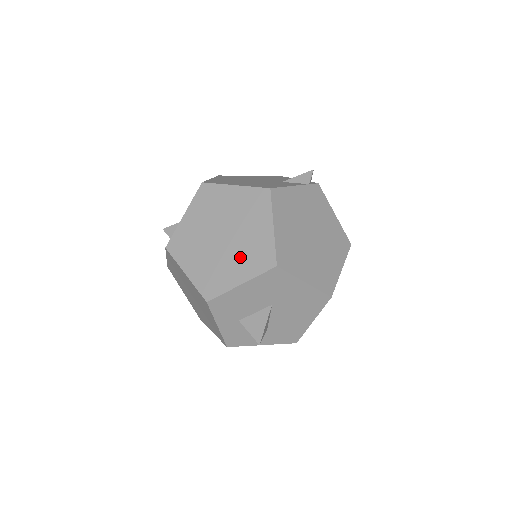
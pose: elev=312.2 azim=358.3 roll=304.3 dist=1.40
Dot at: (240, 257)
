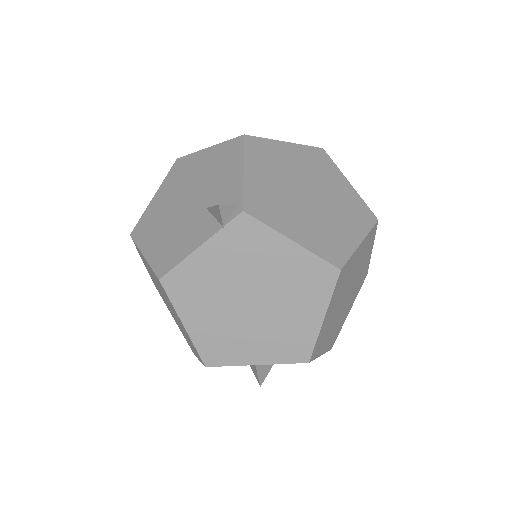
Dot at: occluded
